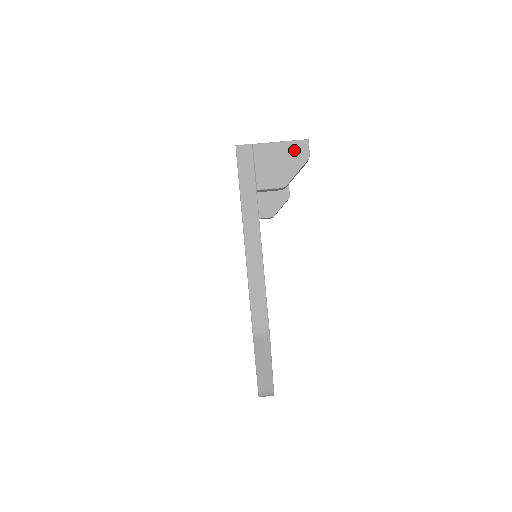
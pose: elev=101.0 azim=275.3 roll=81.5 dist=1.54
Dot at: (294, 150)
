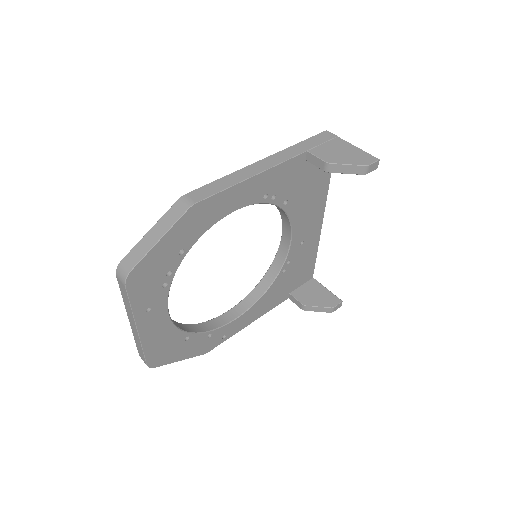
Dot at: (362, 156)
